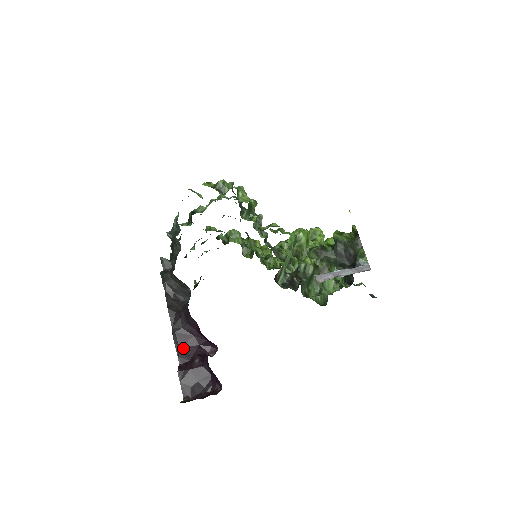
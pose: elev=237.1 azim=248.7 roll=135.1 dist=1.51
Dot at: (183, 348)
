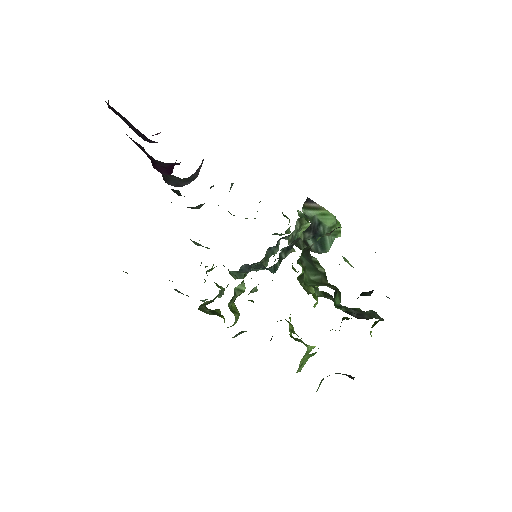
Dot at: (140, 148)
